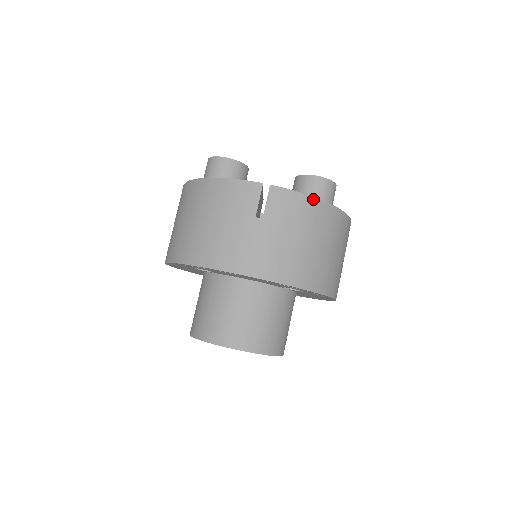
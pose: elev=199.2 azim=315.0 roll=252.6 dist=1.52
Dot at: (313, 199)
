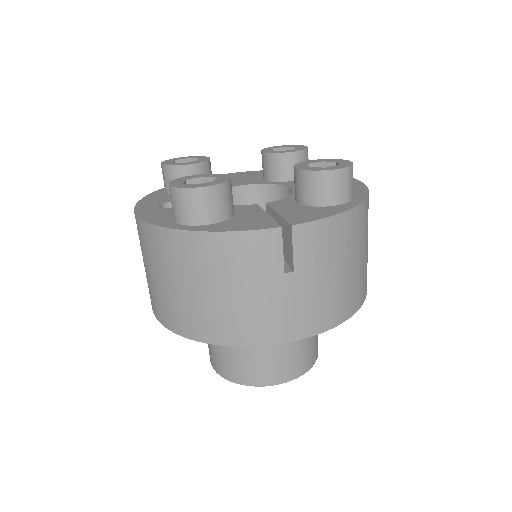
Dot at: (344, 214)
